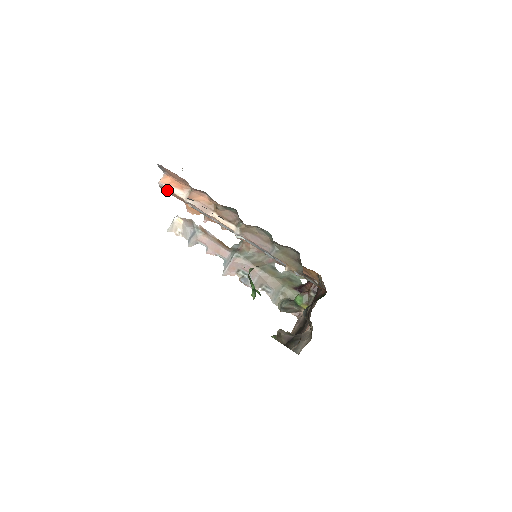
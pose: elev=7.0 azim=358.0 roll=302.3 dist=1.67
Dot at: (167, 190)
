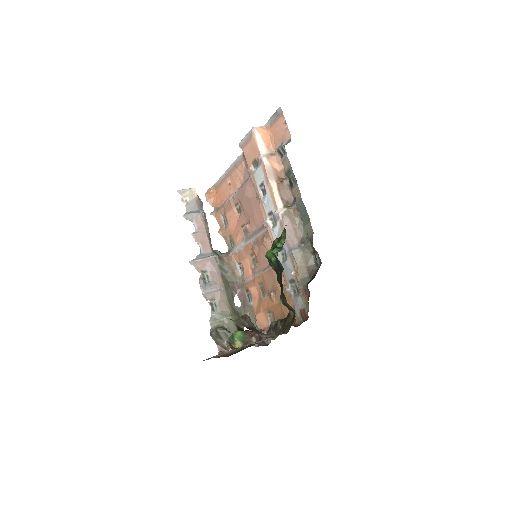
Dot at: (250, 140)
